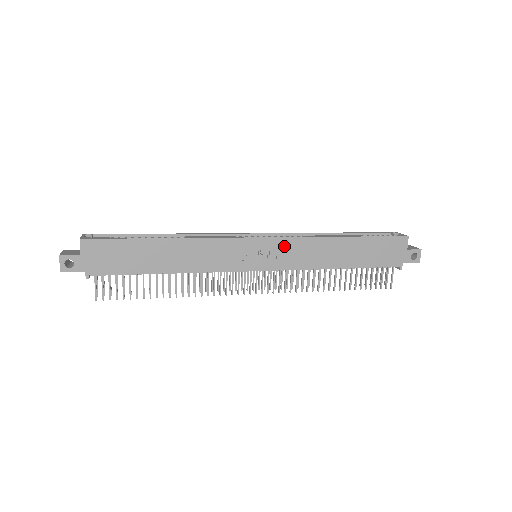
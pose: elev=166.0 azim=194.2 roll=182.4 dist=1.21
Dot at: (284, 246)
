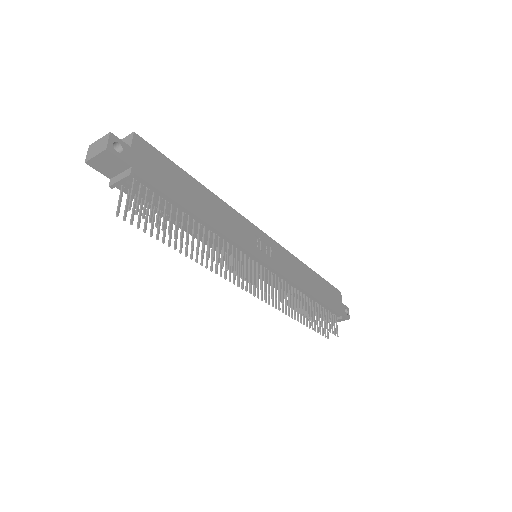
Dot at: (280, 252)
